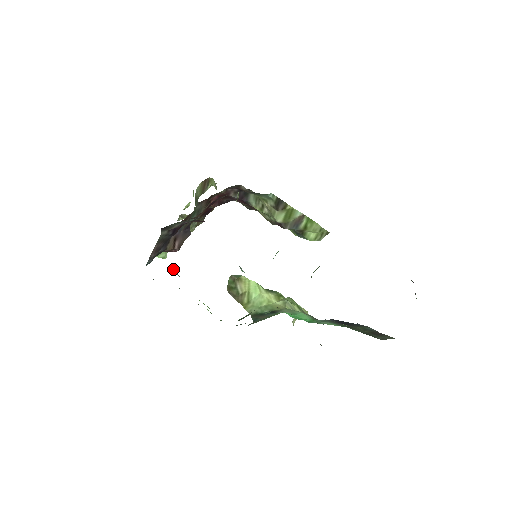
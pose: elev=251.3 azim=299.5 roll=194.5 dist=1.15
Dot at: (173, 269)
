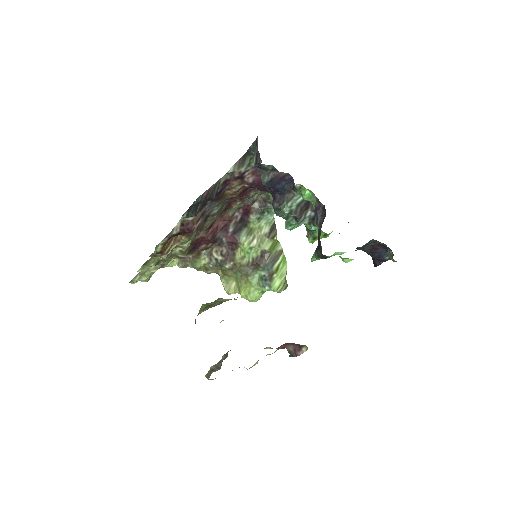
Dot at: (261, 164)
